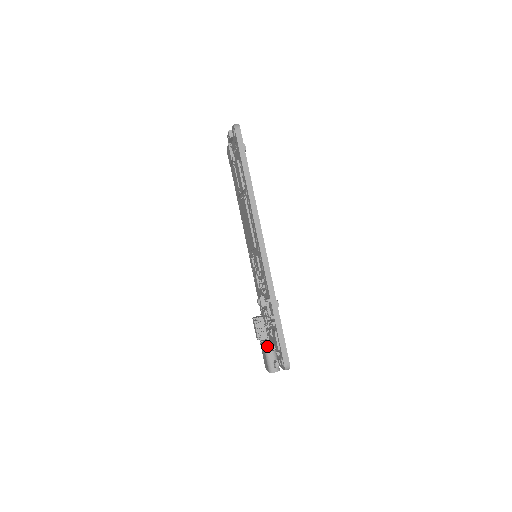
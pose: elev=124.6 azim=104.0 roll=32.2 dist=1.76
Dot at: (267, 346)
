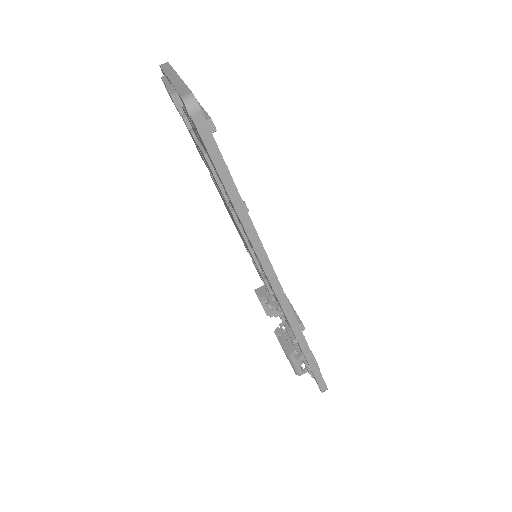
Dot at: (291, 356)
